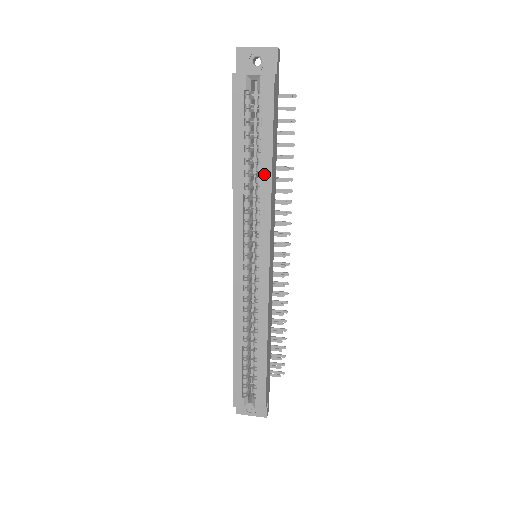
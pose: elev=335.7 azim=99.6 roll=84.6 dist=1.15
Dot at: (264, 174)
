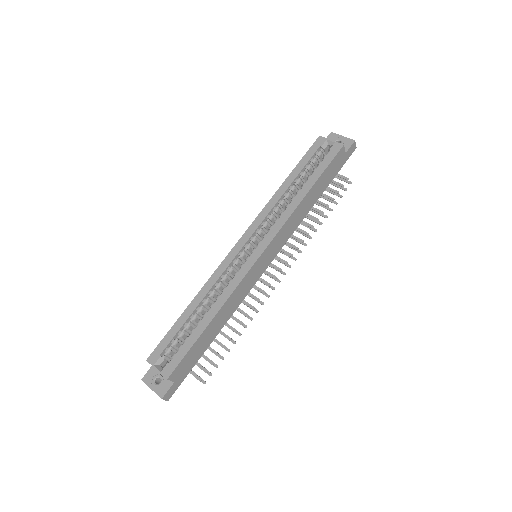
Dot at: (299, 195)
